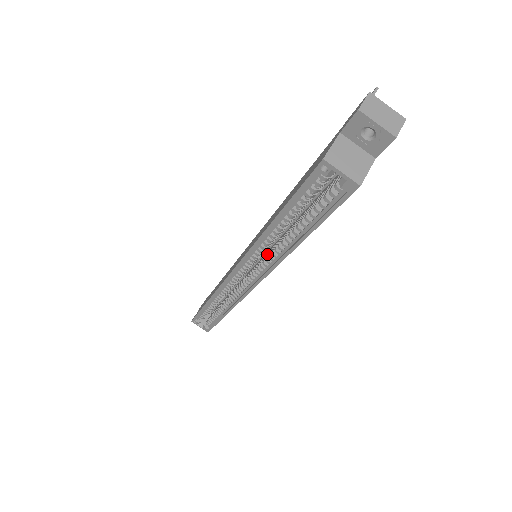
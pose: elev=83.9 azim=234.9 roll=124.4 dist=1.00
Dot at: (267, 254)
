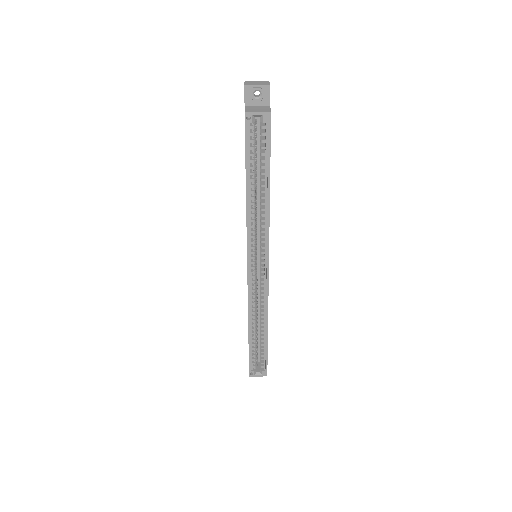
Dot at: occluded
